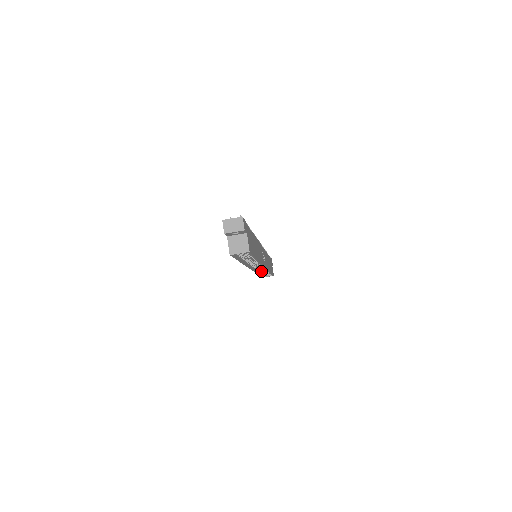
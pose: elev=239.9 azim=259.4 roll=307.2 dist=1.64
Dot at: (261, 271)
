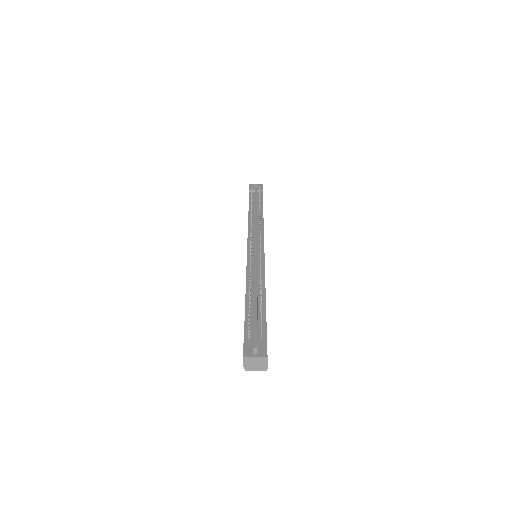
Dot at: occluded
